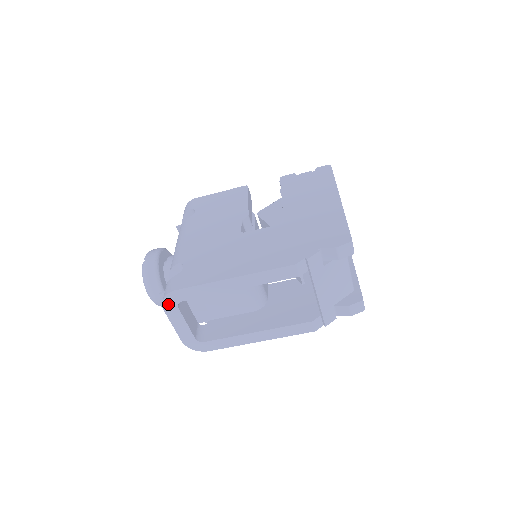
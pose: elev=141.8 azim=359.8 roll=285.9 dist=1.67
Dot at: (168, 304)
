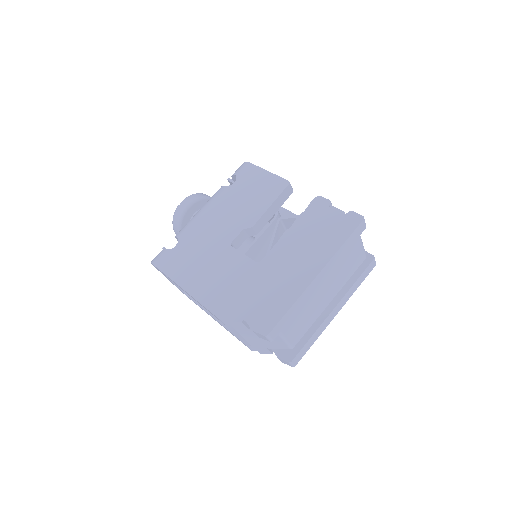
Dot at: occluded
